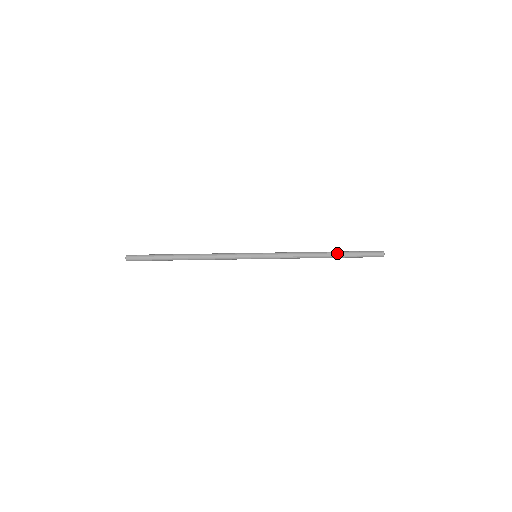
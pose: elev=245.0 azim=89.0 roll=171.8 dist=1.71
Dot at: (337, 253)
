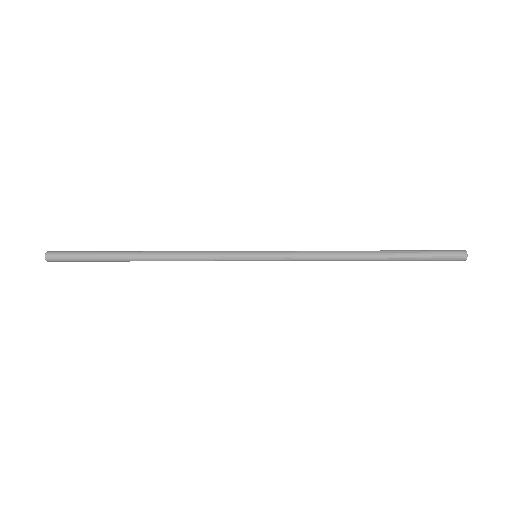
Dot at: (389, 256)
